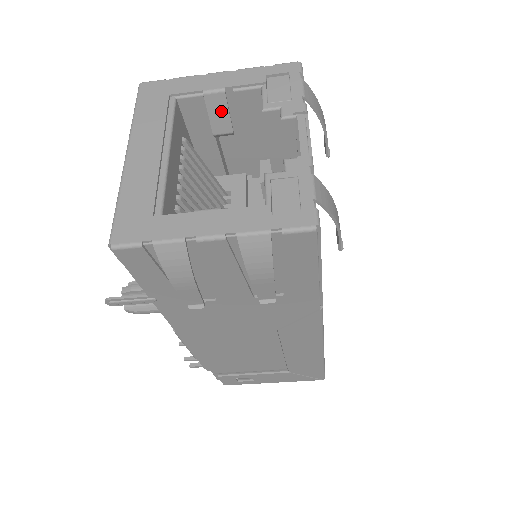
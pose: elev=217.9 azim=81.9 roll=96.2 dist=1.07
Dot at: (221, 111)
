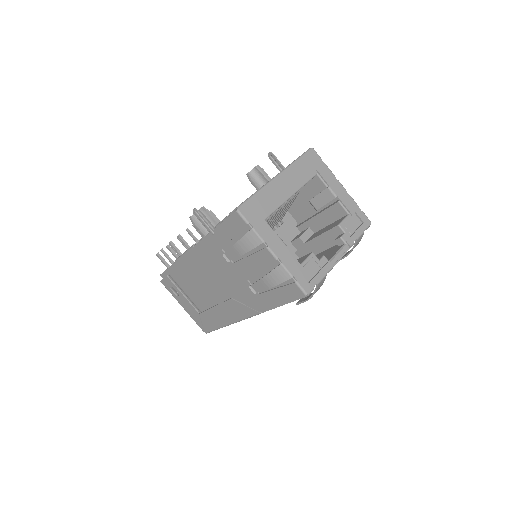
Dot at: (325, 200)
